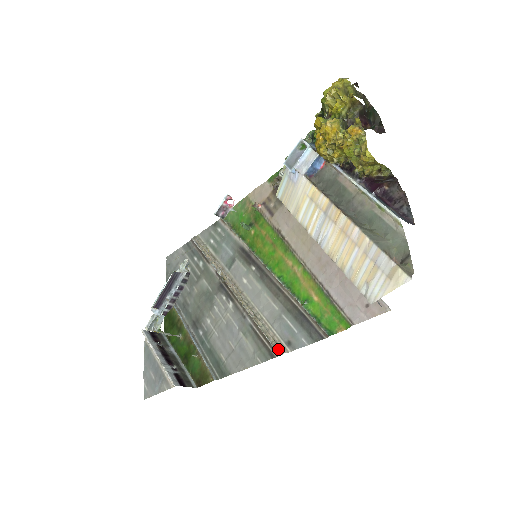
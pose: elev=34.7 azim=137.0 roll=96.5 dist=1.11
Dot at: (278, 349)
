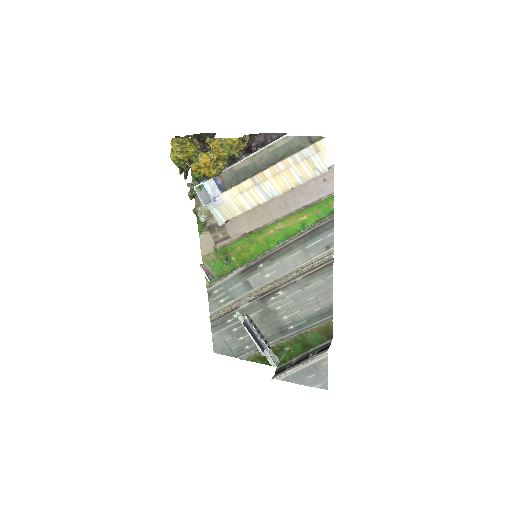
Dot at: (328, 257)
